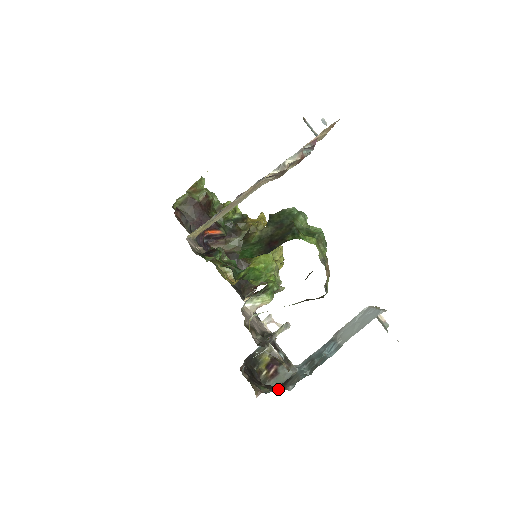
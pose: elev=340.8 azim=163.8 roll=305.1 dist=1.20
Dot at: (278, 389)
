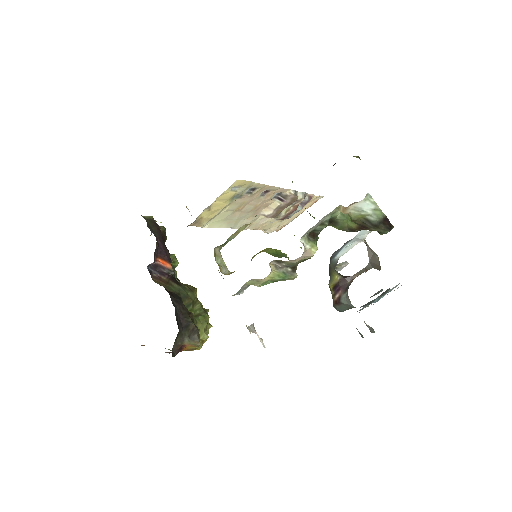
Dot at: occluded
